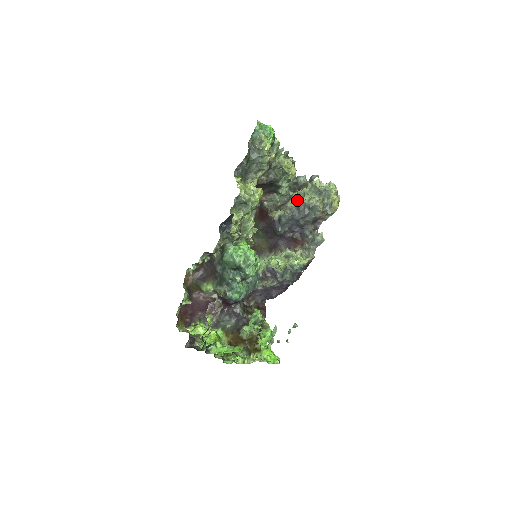
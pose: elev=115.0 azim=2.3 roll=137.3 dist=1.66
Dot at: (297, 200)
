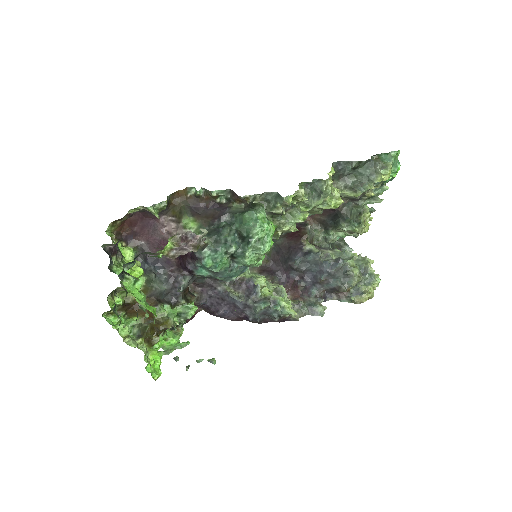
Dot at: (337, 256)
